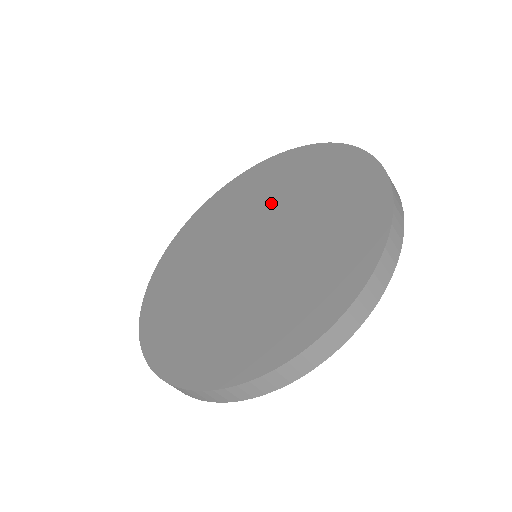
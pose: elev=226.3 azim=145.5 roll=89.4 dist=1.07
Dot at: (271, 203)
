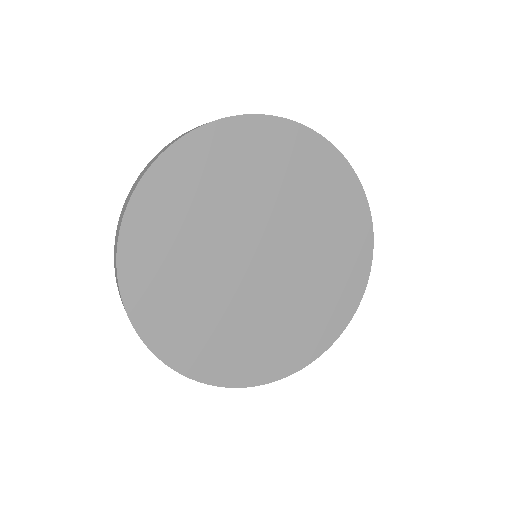
Dot at: (303, 224)
